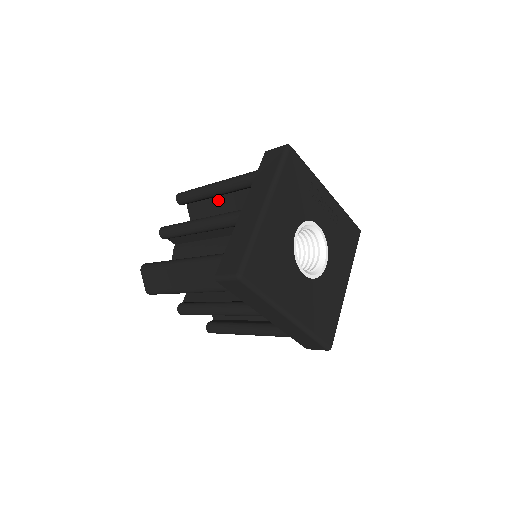
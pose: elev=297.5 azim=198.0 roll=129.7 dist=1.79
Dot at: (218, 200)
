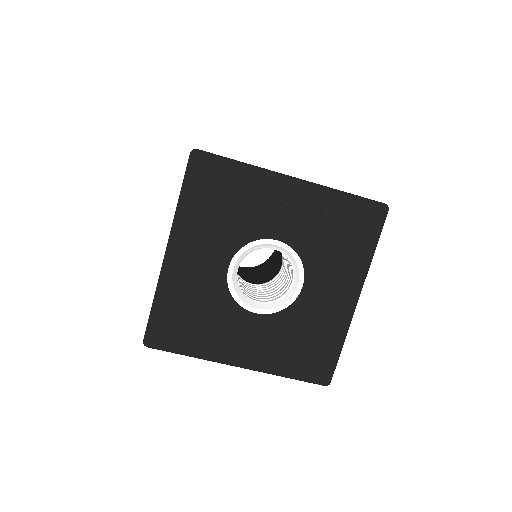
Dot at: occluded
